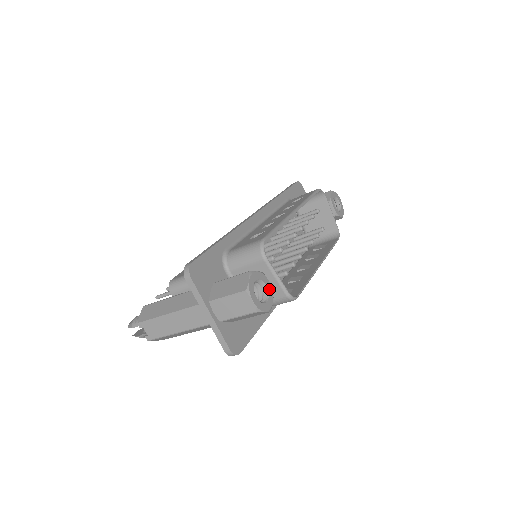
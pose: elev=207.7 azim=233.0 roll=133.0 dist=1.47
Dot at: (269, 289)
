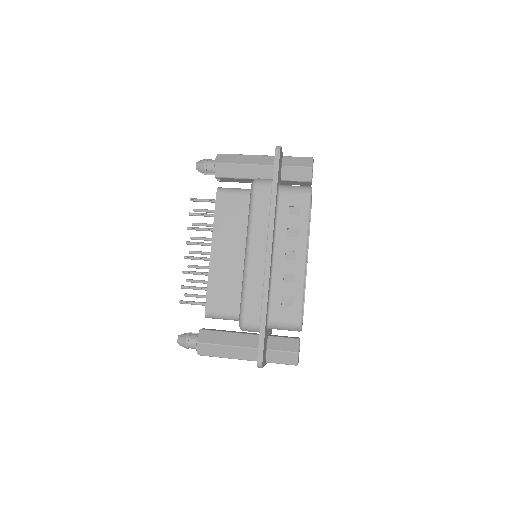
Dot at: occluded
